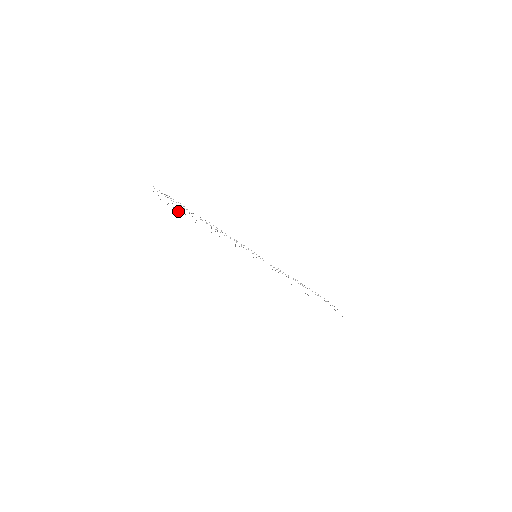
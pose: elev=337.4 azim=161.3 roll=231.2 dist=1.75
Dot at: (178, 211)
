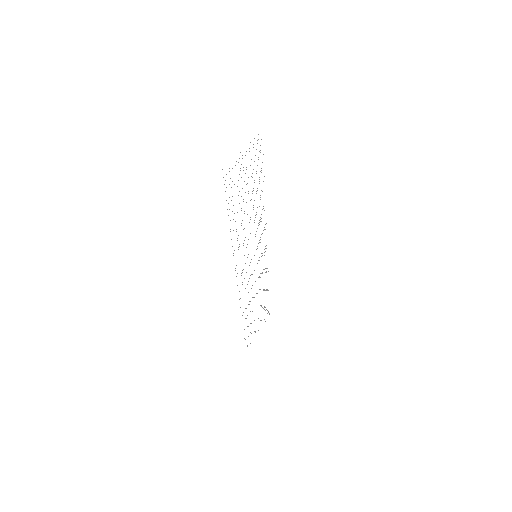
Dot at: occluded
